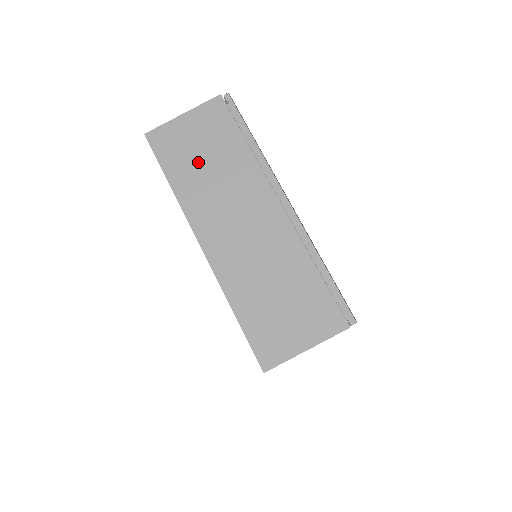
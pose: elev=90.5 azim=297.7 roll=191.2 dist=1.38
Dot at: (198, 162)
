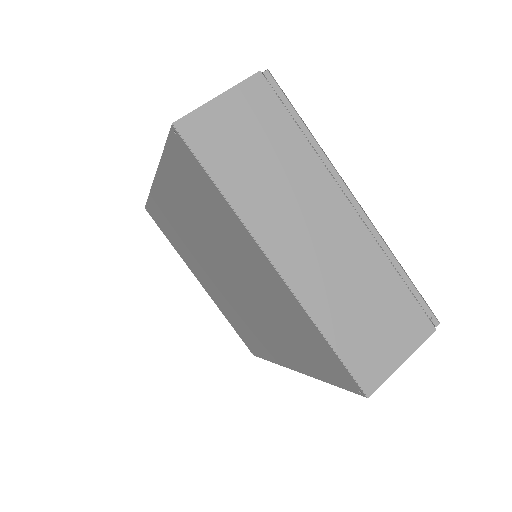
Dot at: (250, 160)
